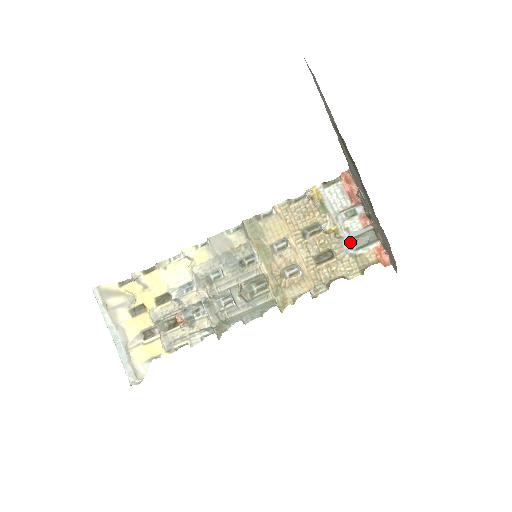
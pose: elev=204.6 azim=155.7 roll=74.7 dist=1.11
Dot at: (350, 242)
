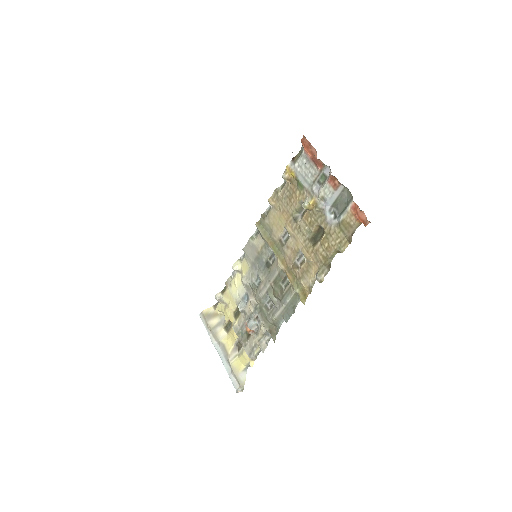
Dot at: (333, 210)
